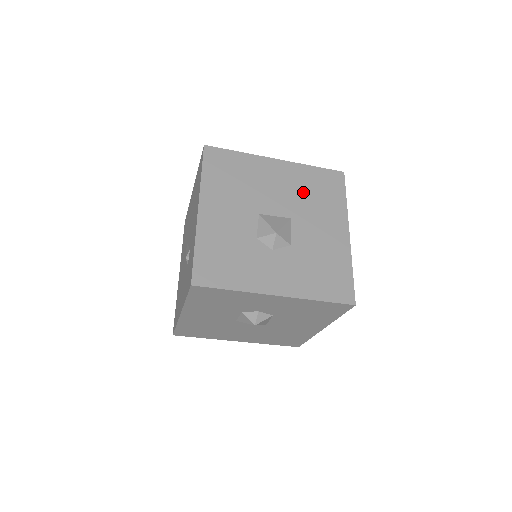
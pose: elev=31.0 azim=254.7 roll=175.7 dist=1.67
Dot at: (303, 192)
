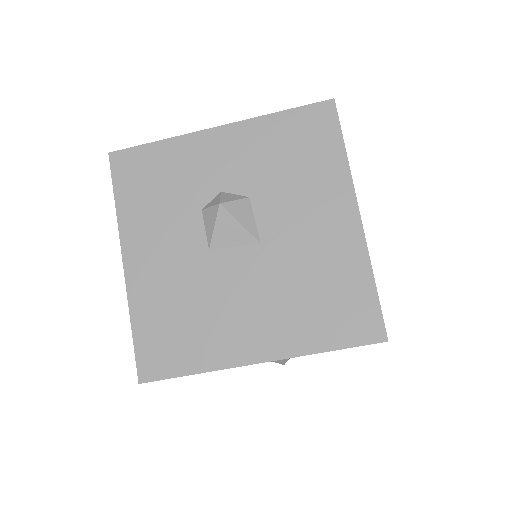
Dot at: occluded
